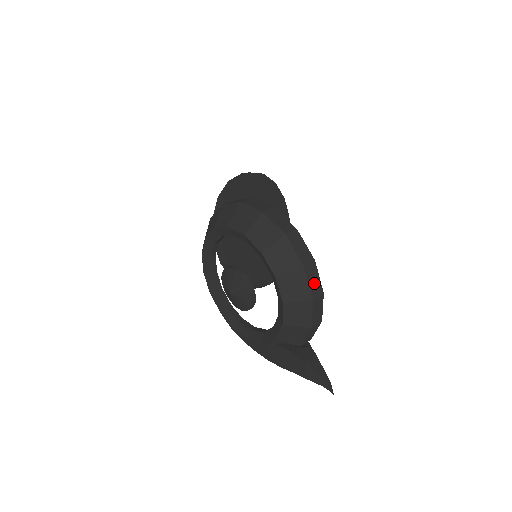
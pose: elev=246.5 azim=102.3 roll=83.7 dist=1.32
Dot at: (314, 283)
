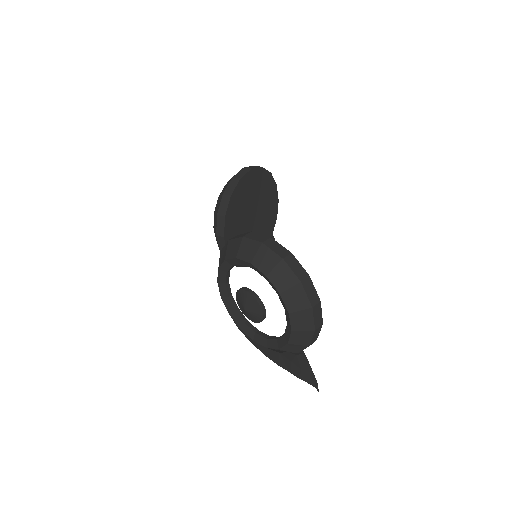
Dot at: (318, 318)
